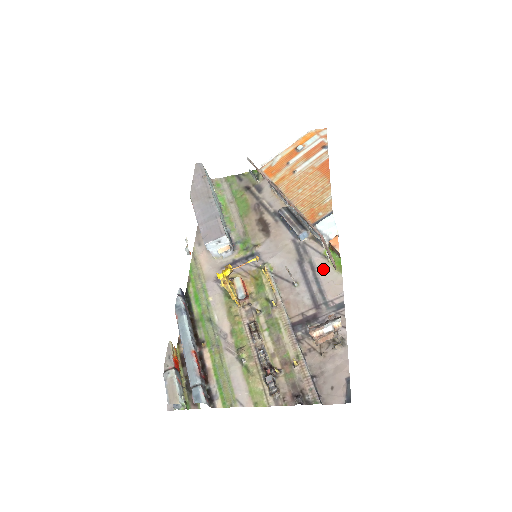
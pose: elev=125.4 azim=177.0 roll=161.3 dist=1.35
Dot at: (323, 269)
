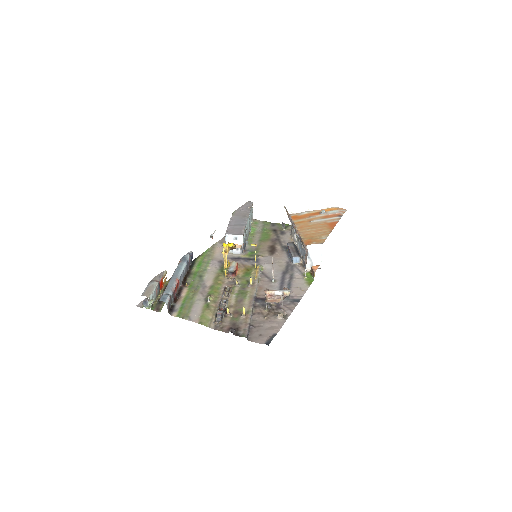
Dot at: (298, 280)
